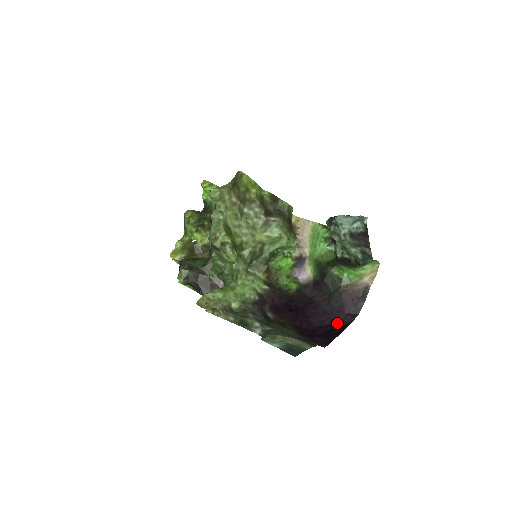
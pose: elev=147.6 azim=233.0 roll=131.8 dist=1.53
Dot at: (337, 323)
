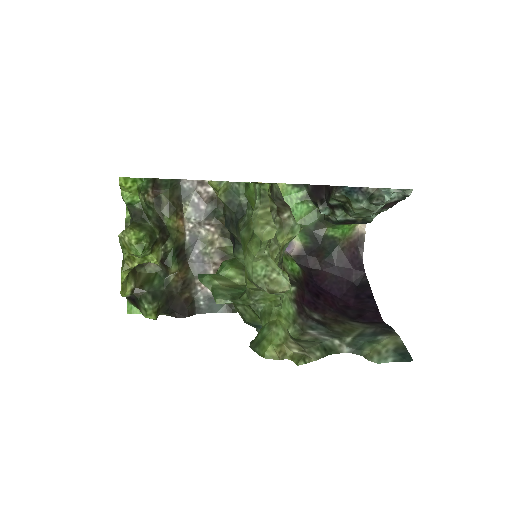
Dot at: (353, 283)
